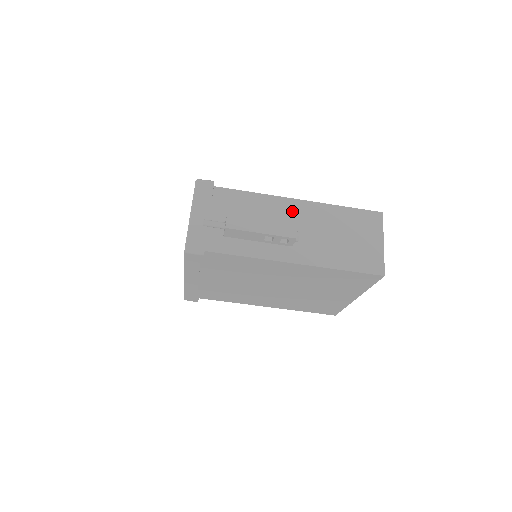
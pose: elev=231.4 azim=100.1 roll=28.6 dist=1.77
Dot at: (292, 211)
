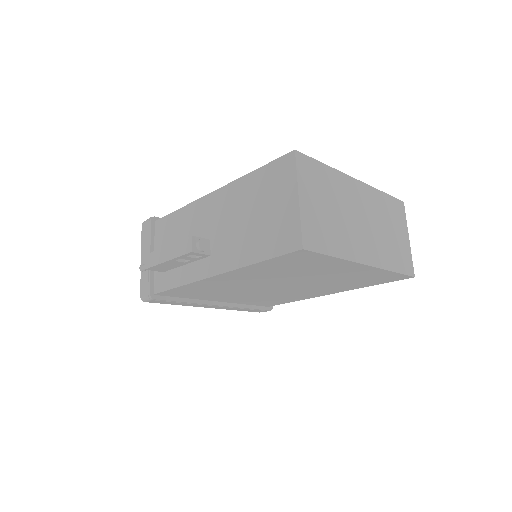
Dot at: (208, 211)
